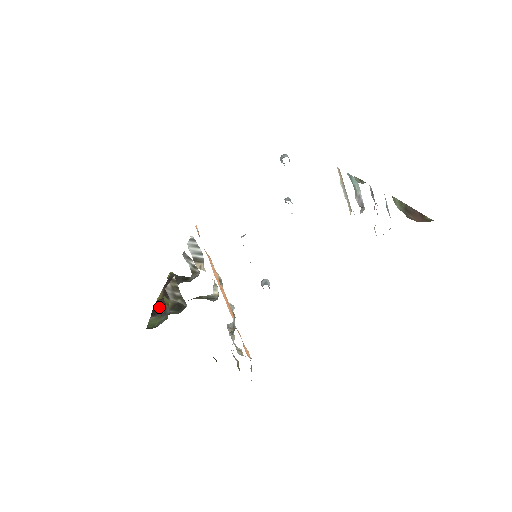
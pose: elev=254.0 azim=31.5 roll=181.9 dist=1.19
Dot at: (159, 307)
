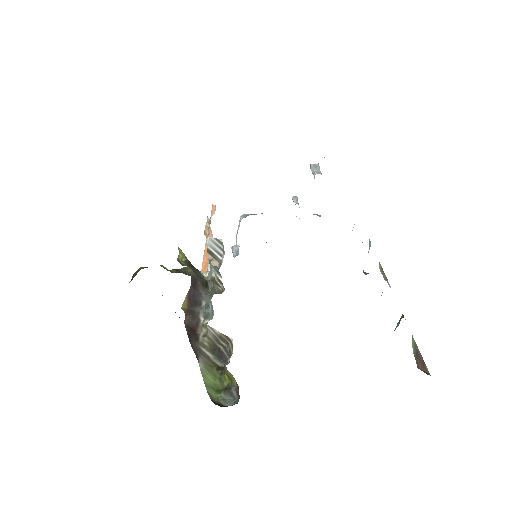
Dot at: (191, 329)
